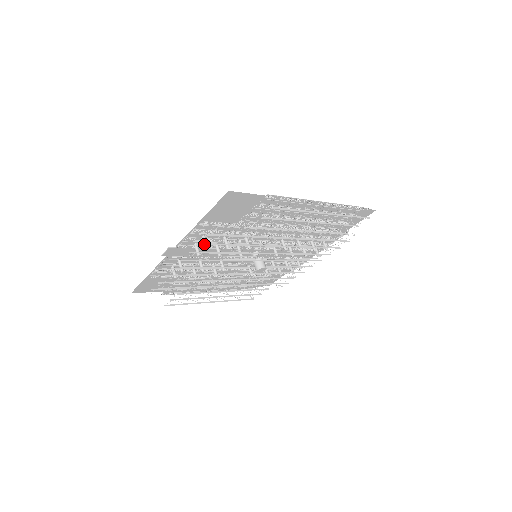
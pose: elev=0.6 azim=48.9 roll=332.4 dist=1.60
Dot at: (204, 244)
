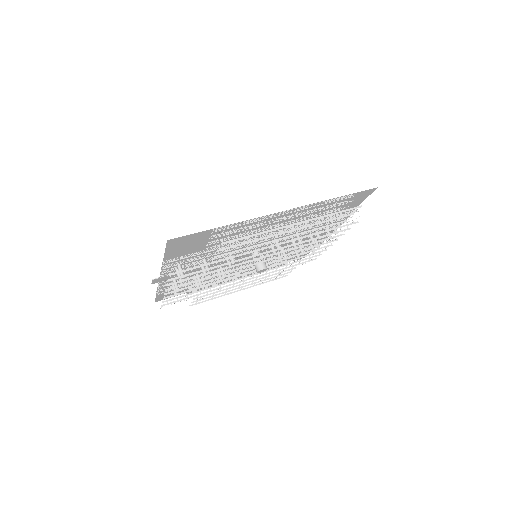
Dot at: (175, 278)
